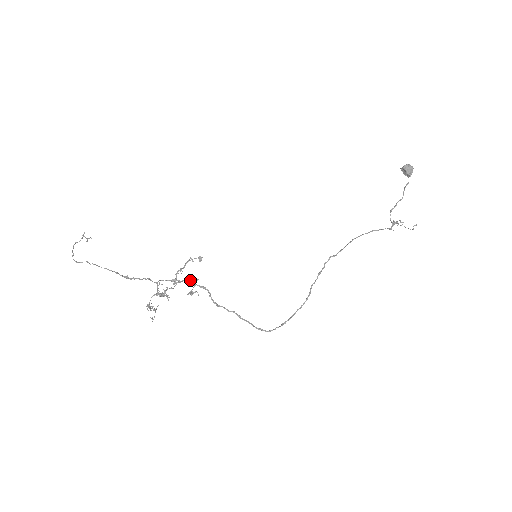
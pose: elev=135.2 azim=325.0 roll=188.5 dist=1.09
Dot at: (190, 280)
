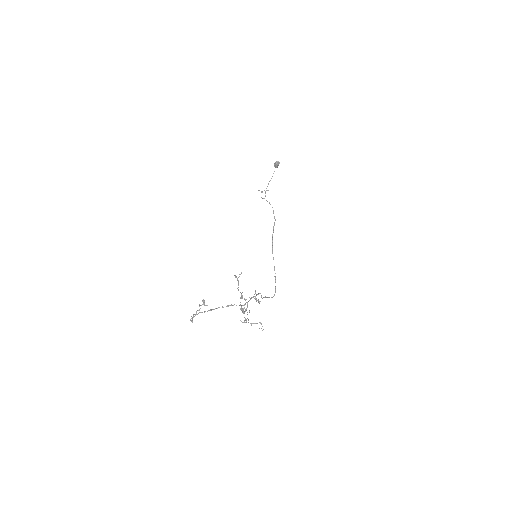
Dot at: (256, 294)
